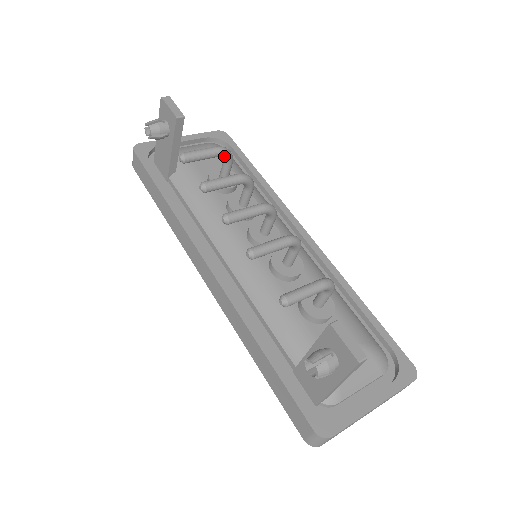
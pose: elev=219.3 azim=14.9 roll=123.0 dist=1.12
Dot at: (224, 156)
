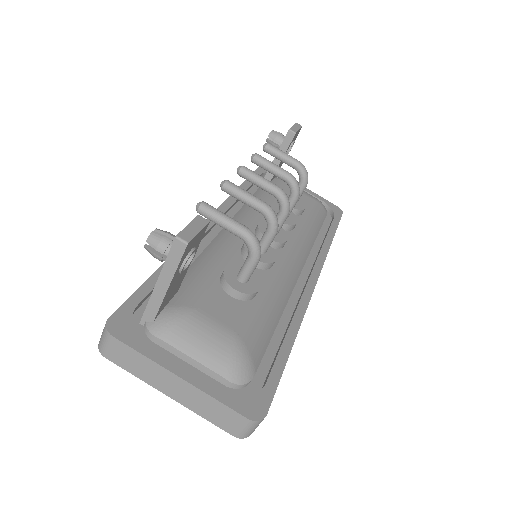
Dot at: (299, 171)
